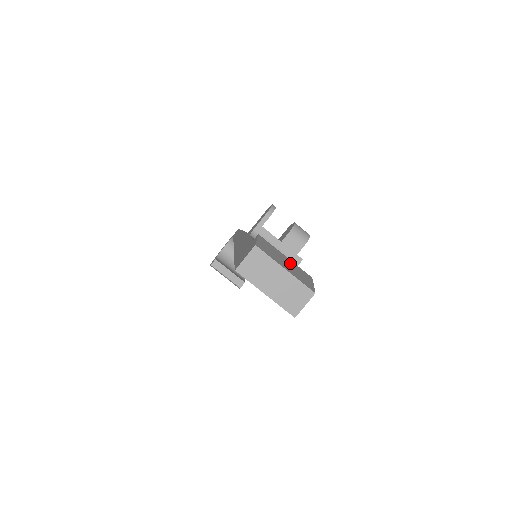
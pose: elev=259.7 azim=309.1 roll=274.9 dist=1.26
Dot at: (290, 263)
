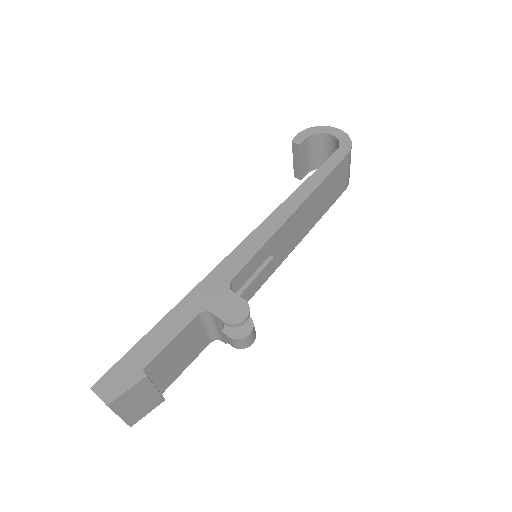
Dot at: (148, 398)
